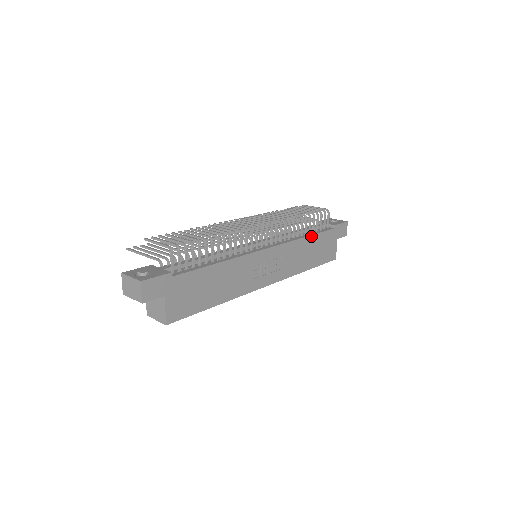
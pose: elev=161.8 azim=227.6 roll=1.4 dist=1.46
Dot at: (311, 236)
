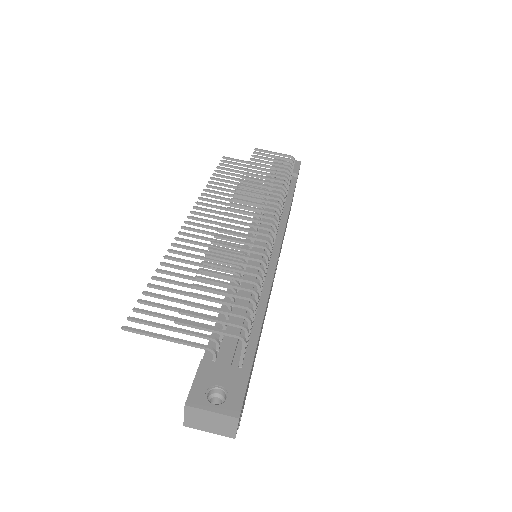
Dot at: (291, 202)
